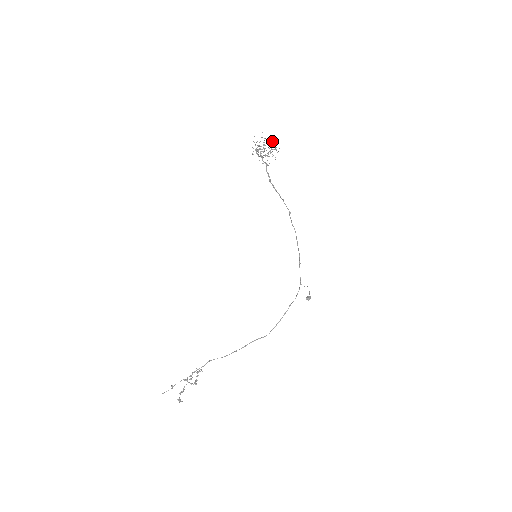
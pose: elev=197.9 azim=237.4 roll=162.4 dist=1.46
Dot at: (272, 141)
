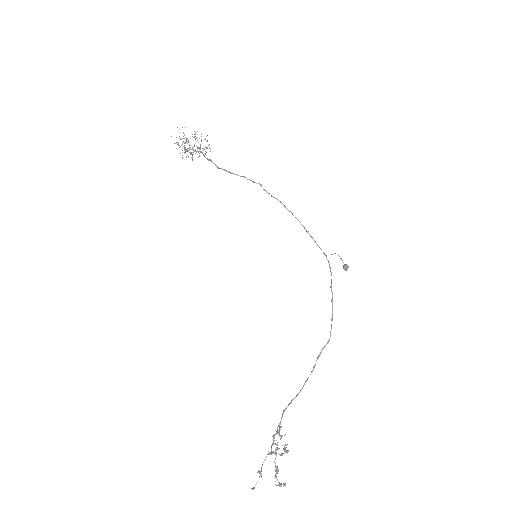
Dot at: occluded
